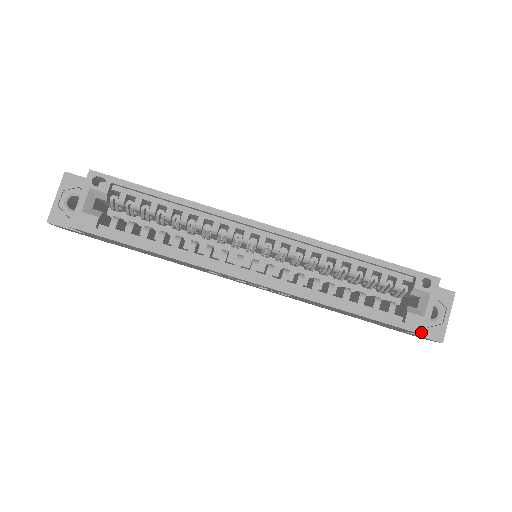
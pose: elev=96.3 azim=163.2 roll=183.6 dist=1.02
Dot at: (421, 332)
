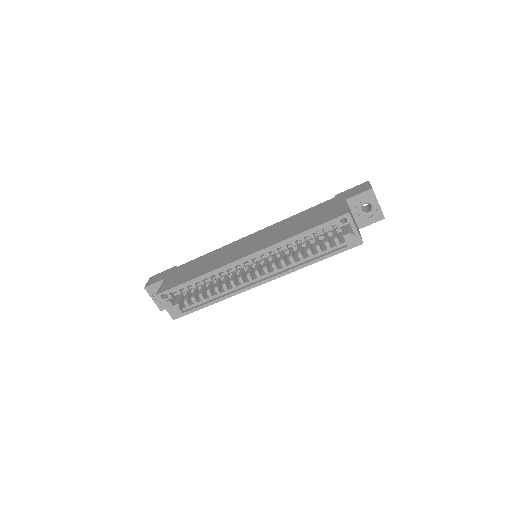
Dot at: (359, 244)
